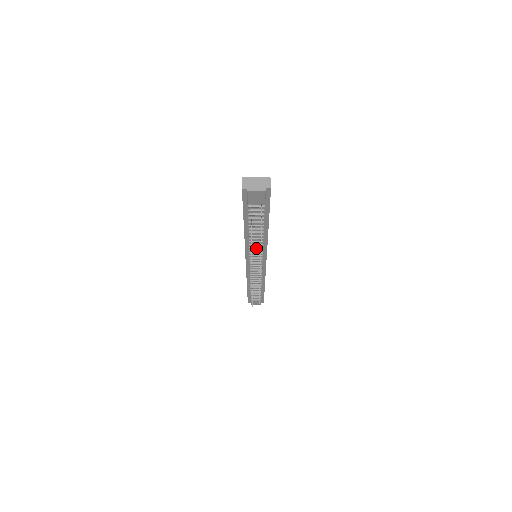
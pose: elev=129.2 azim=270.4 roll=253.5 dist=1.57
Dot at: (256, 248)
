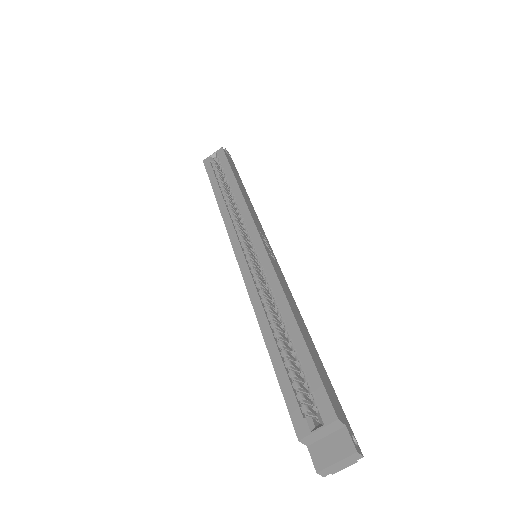
Dot at: occluded
